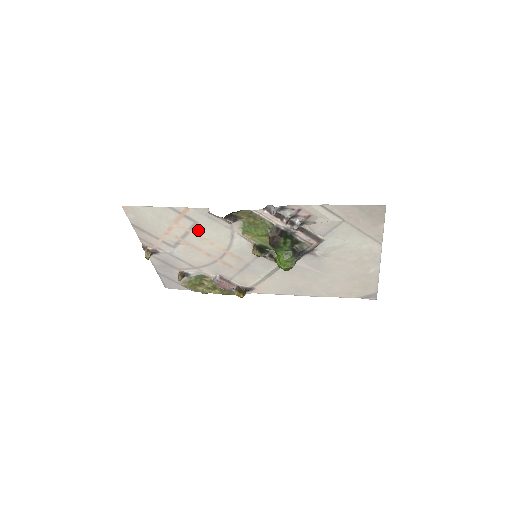
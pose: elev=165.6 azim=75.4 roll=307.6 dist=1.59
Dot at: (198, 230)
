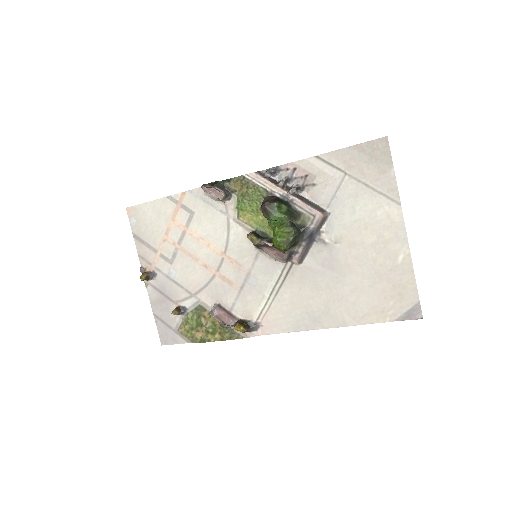
Dot at: (194, 226)
